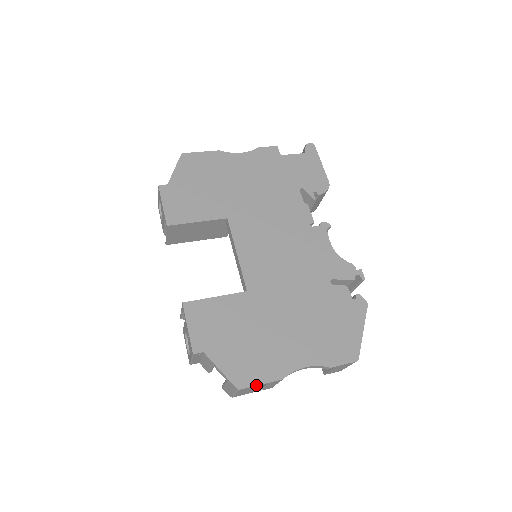
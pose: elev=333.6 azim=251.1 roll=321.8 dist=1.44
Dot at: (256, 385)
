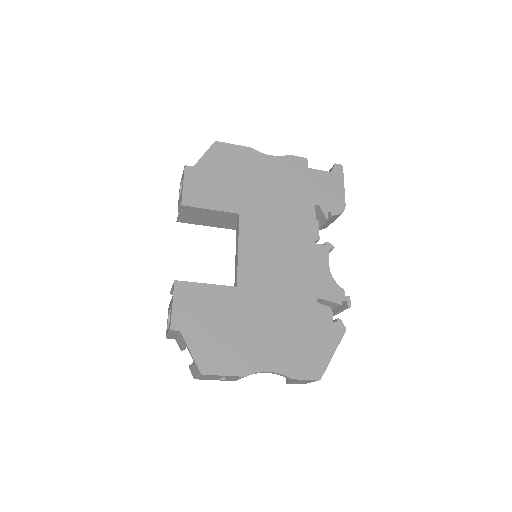
Dot at: (219, 375)
